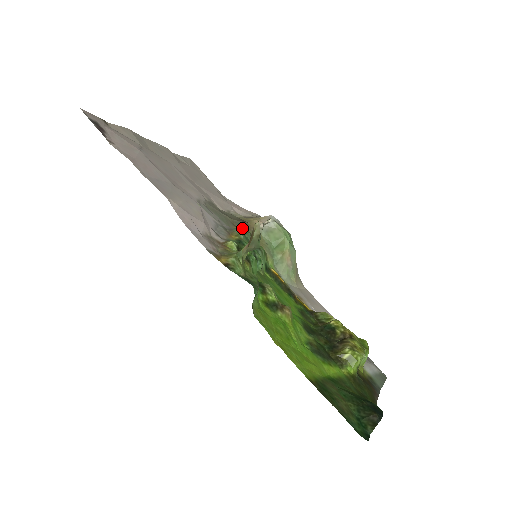
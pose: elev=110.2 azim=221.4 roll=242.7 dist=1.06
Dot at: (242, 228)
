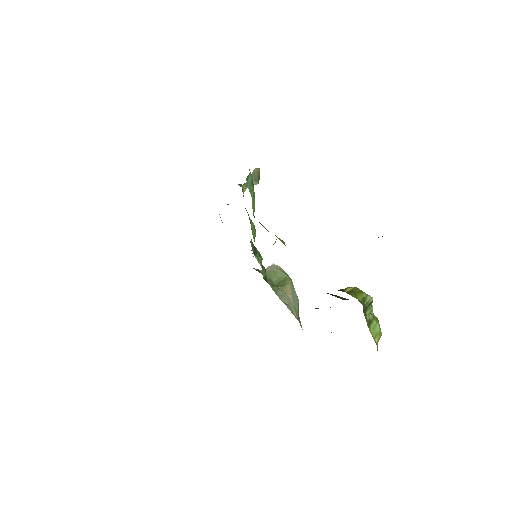
Dot at: occluded
